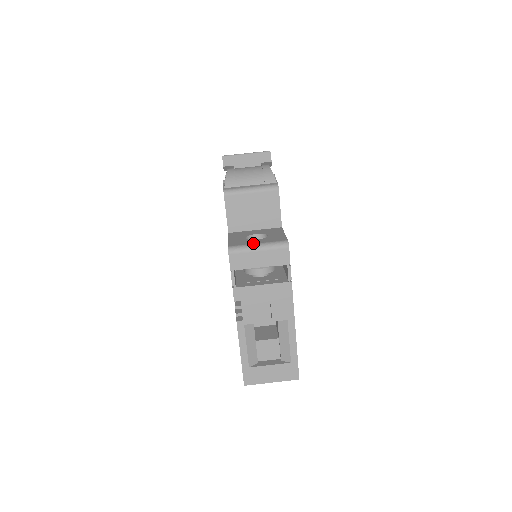
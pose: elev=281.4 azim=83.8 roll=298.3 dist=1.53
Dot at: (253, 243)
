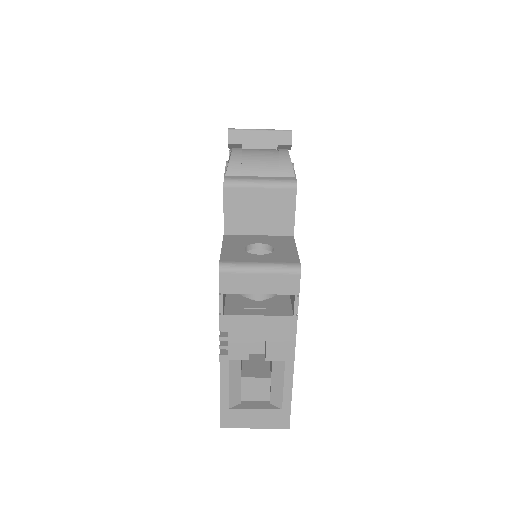
Dot at: (253, 261)
